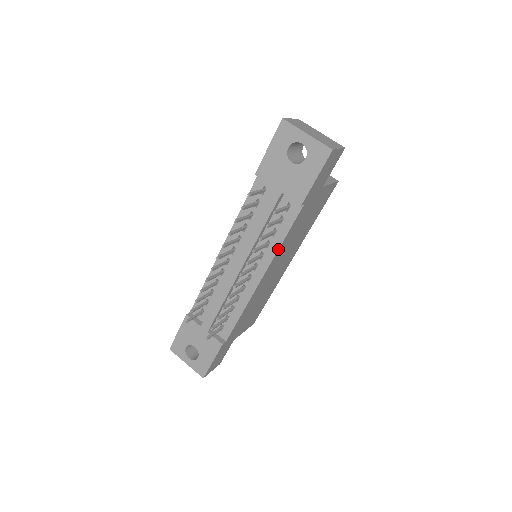
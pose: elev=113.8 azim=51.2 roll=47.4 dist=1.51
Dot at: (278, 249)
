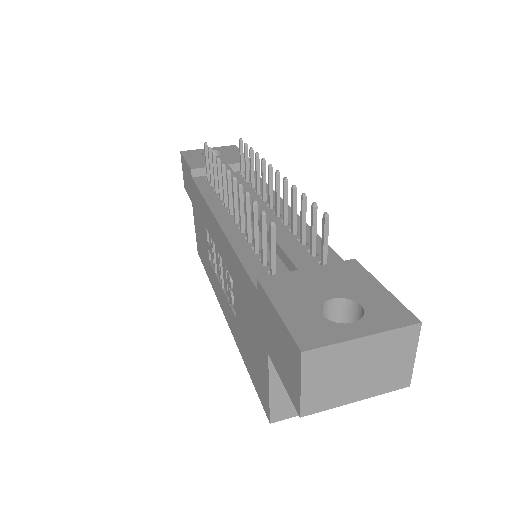
Dot at: occluded
